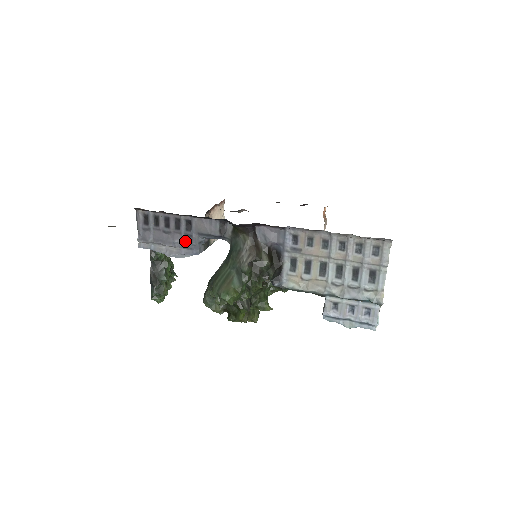
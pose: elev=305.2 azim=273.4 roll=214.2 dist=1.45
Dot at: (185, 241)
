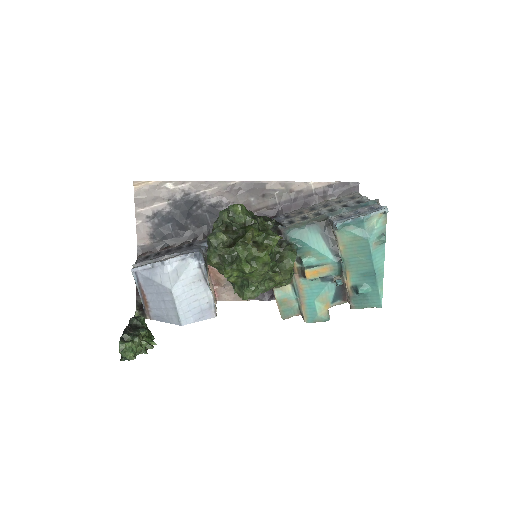
Dot at: (186, 250)
